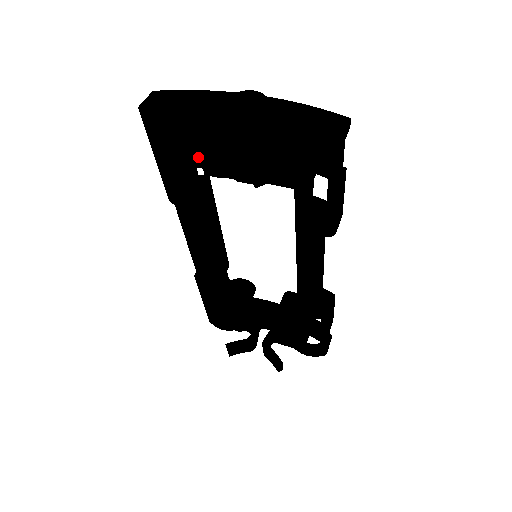
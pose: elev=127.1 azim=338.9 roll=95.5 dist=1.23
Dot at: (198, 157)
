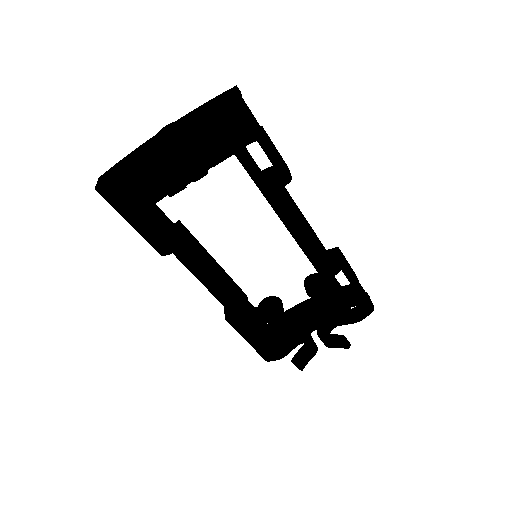
Dot at: (155, 179)
